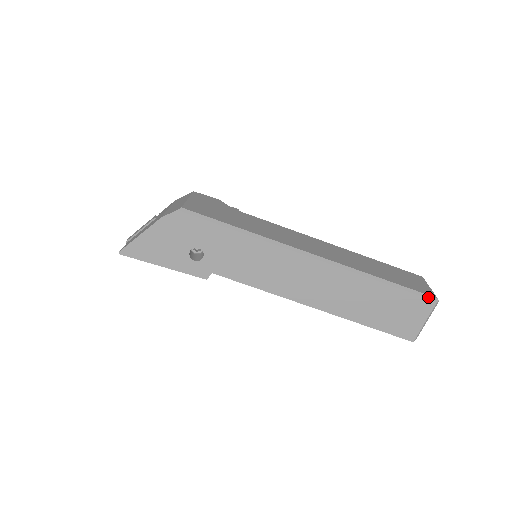
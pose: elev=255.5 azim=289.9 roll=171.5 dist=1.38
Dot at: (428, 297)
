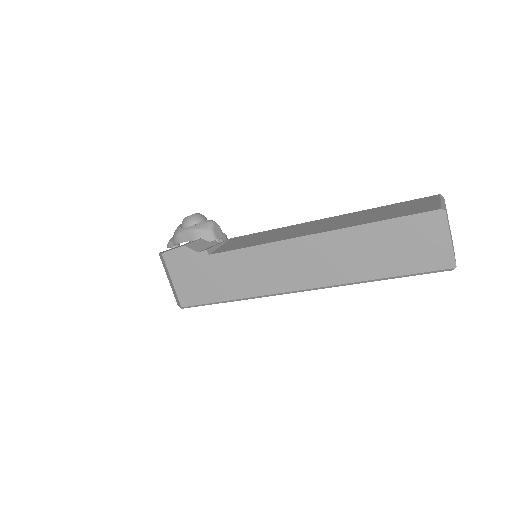
Dot at: (440, 271)
